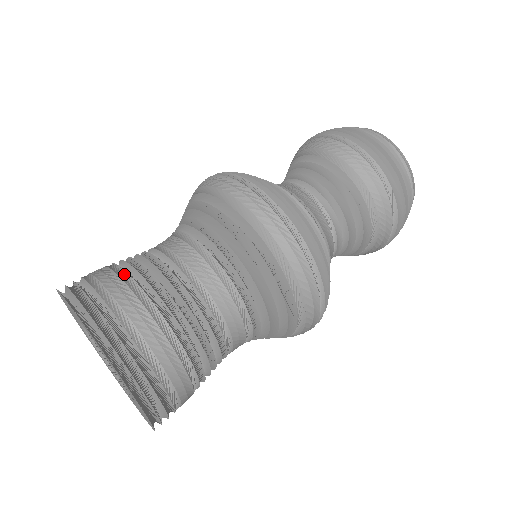
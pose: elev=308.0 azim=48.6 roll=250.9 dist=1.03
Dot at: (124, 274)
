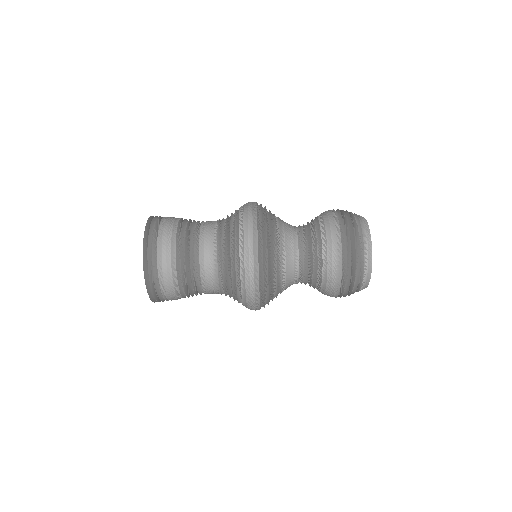
Dot at: (174, 262)
